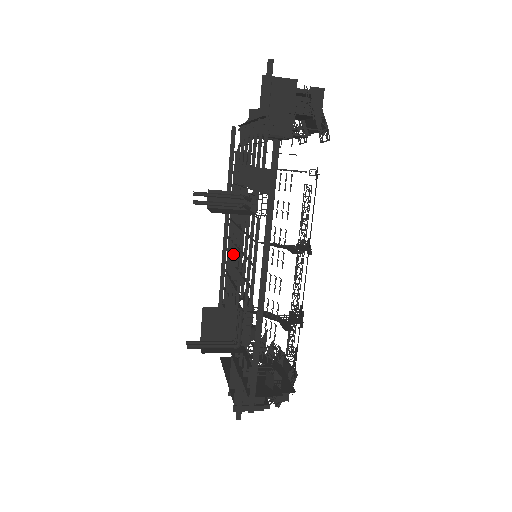
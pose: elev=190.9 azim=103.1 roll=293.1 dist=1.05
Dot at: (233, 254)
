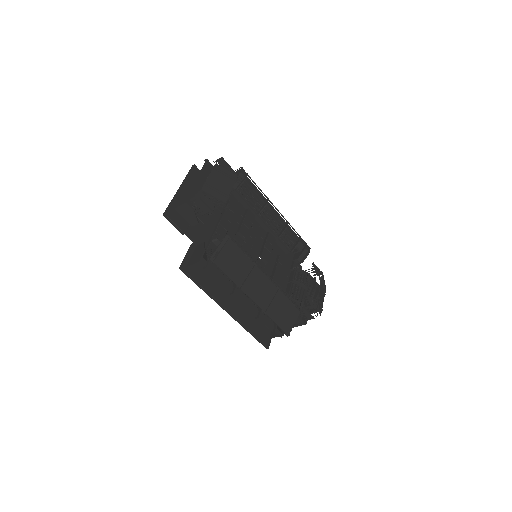
Dot at: (257, 245)
